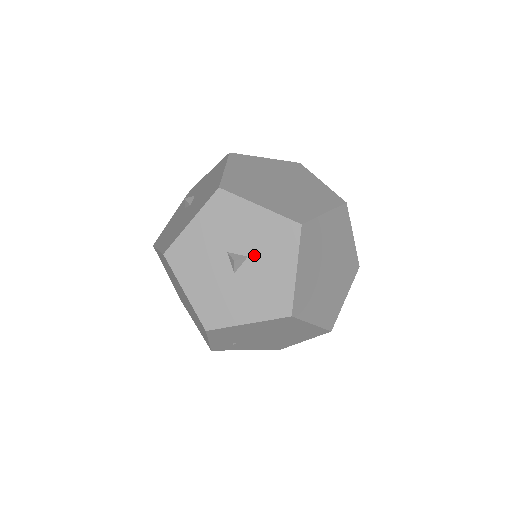
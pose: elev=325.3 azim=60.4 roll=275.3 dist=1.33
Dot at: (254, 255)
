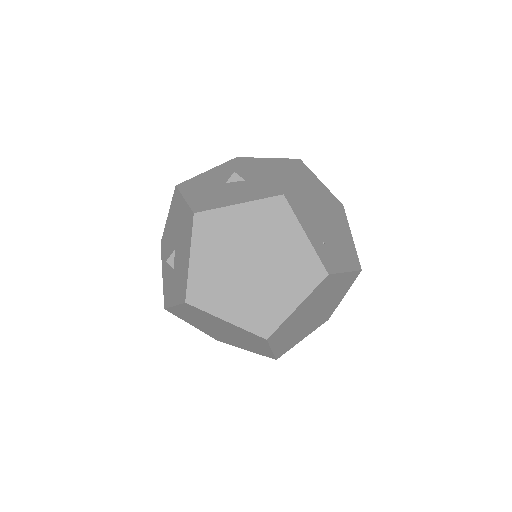
Dot at: (239, 173)
